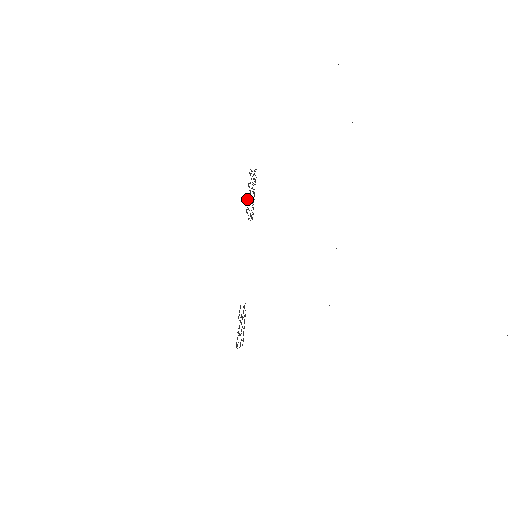
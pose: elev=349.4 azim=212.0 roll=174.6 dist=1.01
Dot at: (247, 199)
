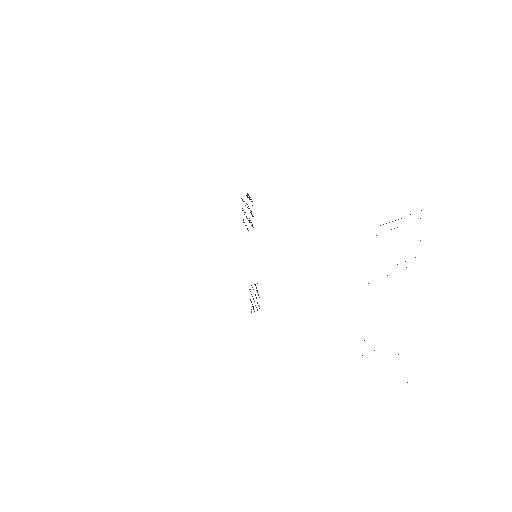
Dot at: occluded
